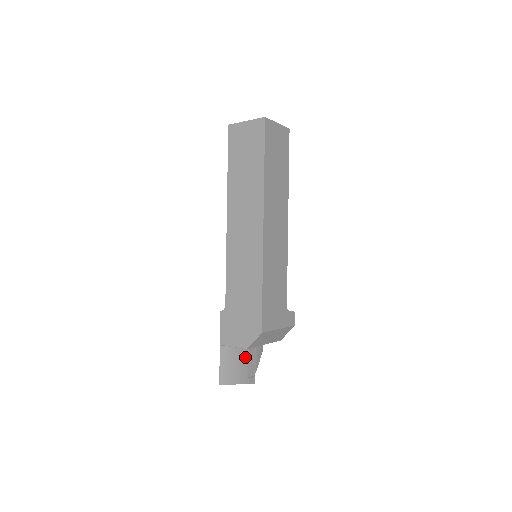
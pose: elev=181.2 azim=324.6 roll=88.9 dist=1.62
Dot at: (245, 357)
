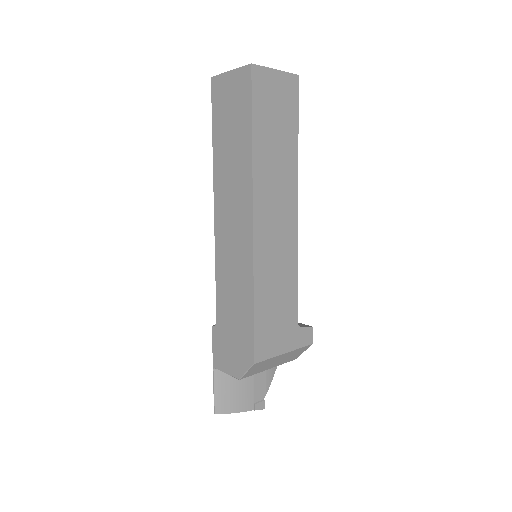
Dot at: (249, 379)
